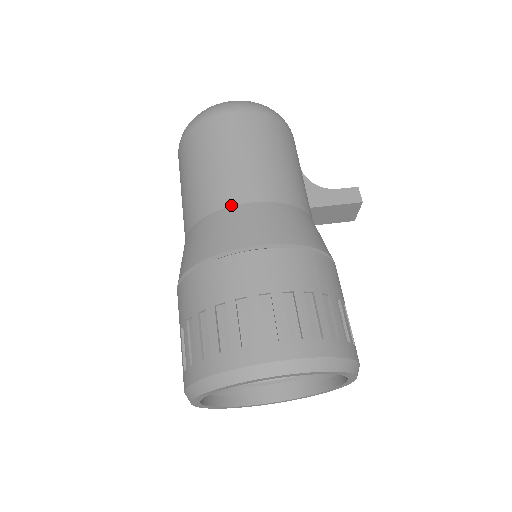
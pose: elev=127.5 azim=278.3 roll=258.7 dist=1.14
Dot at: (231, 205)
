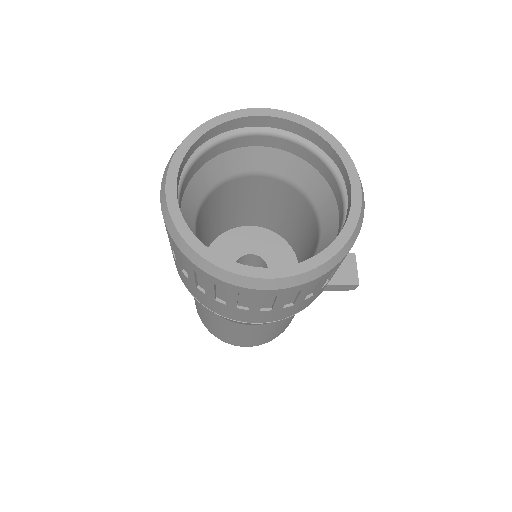
Dot at: occluded
